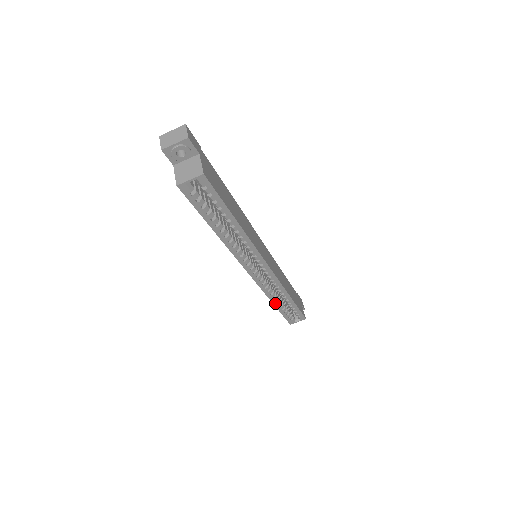
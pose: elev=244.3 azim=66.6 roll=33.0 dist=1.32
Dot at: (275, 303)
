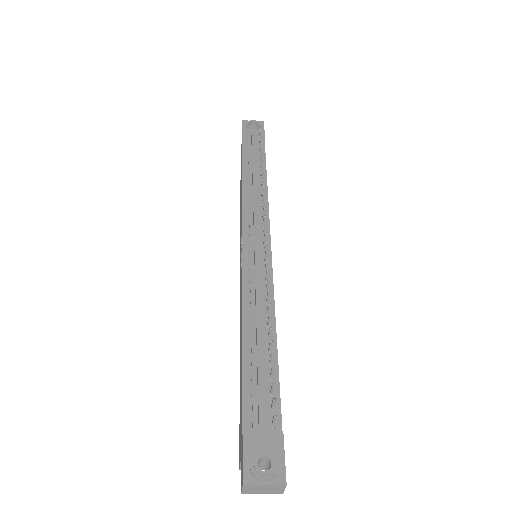
Dot at: occluded
